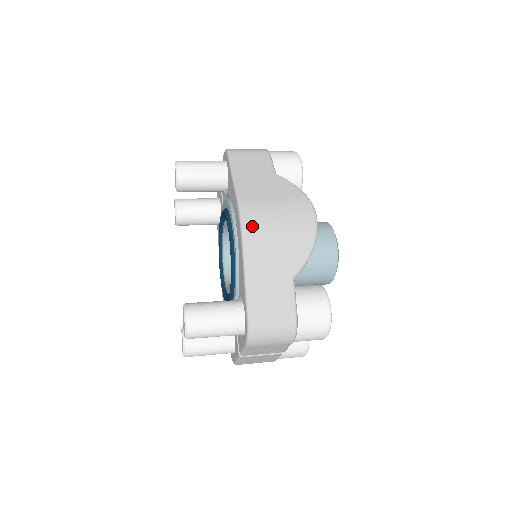
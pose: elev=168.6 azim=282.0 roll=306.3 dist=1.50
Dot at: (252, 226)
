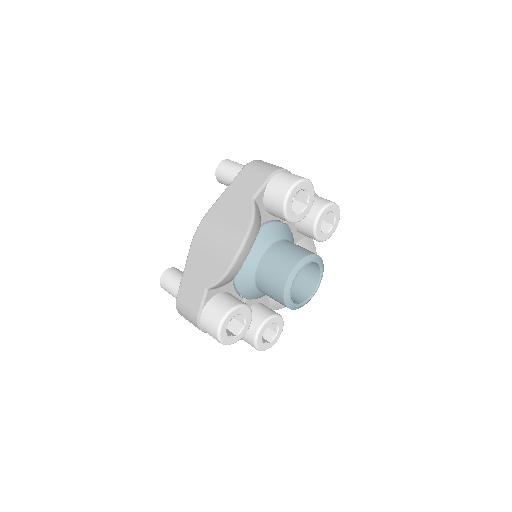
Dot at: (199, 237)
